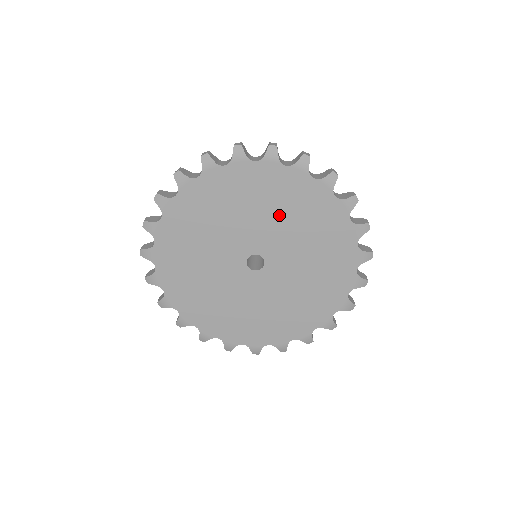
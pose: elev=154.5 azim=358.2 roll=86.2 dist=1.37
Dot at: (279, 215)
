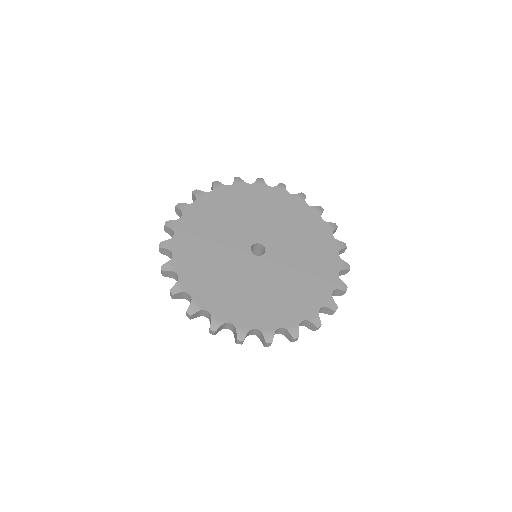
Dot at: (260, 213)
